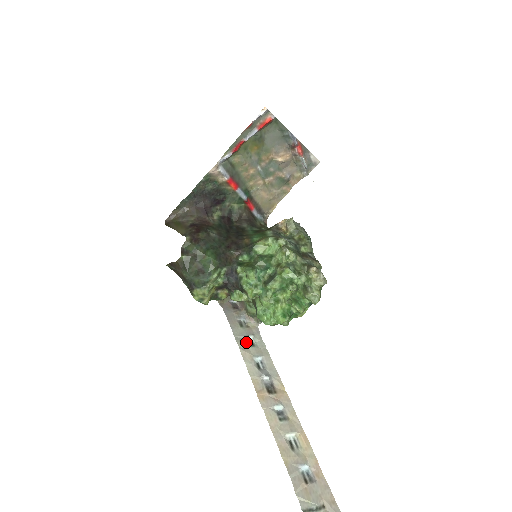
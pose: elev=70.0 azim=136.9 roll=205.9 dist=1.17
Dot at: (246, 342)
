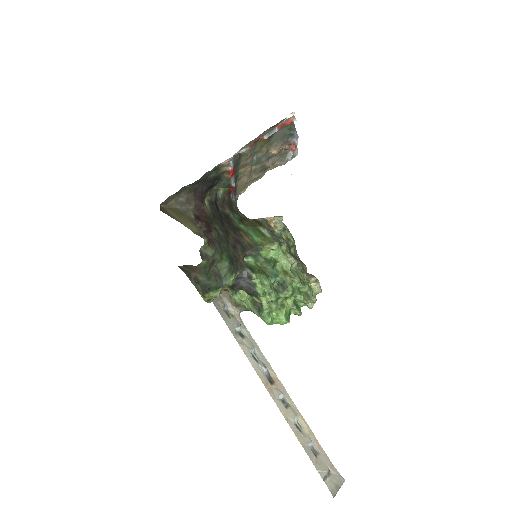
Dot at: (238, 334)
